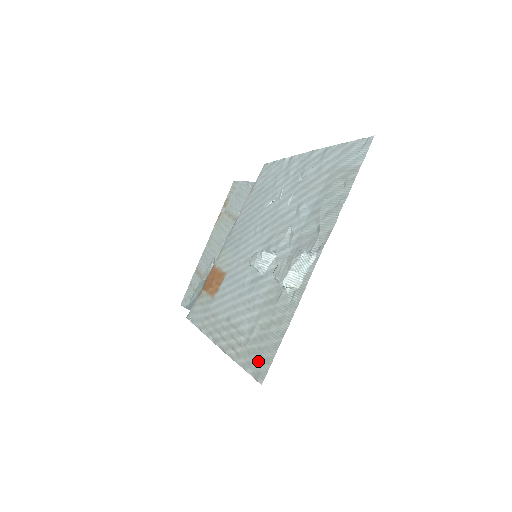
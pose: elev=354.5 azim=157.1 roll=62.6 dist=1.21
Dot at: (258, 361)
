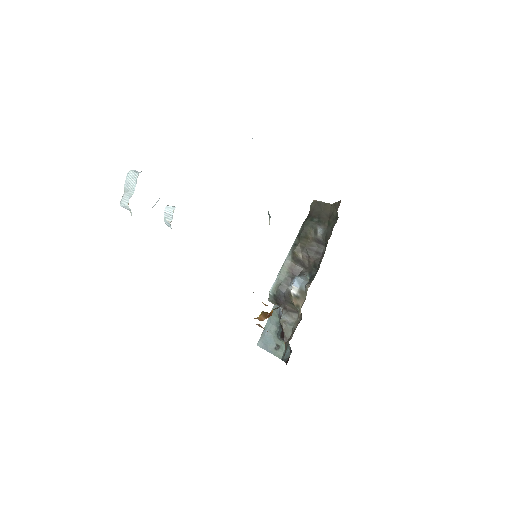
Dot at: occluded
